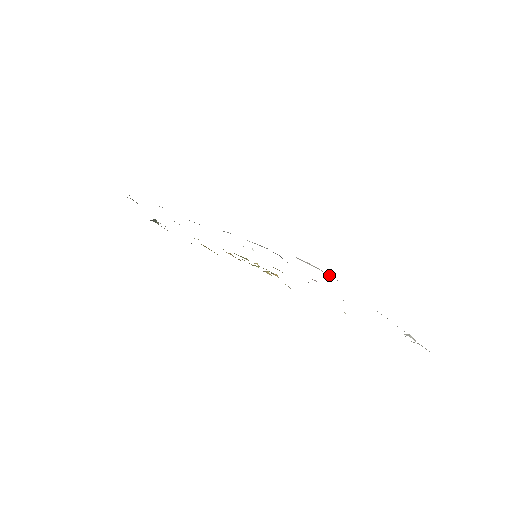
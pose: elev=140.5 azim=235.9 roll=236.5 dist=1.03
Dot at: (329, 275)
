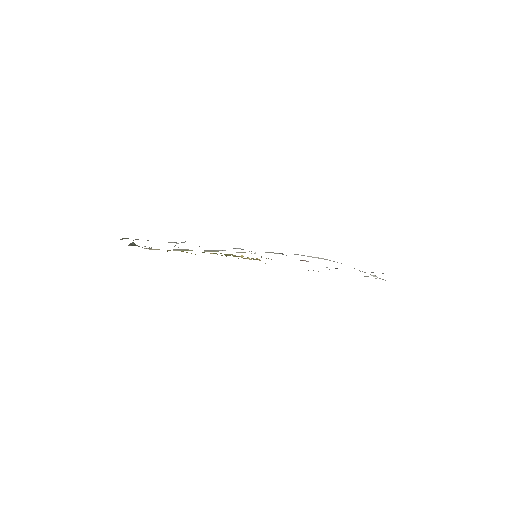
Dot at: (333, 261)
